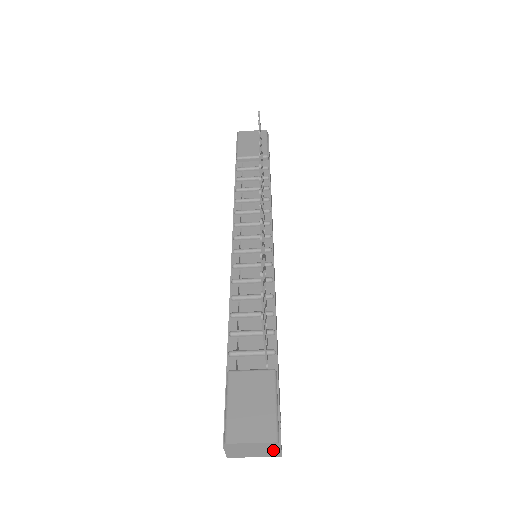
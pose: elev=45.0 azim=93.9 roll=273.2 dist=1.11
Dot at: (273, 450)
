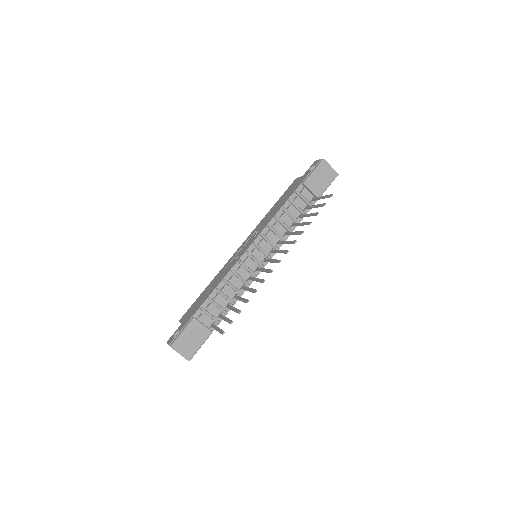
Dot at: occluded
